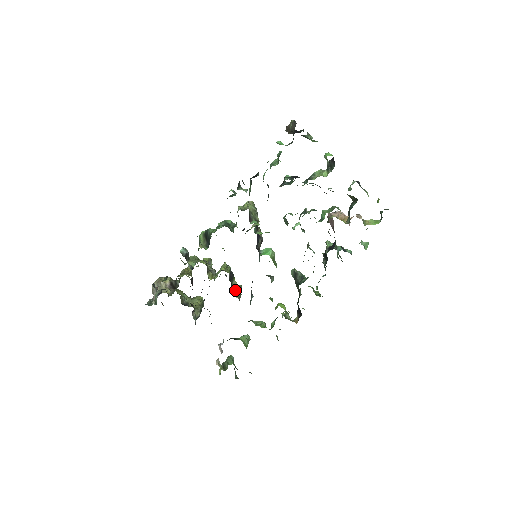
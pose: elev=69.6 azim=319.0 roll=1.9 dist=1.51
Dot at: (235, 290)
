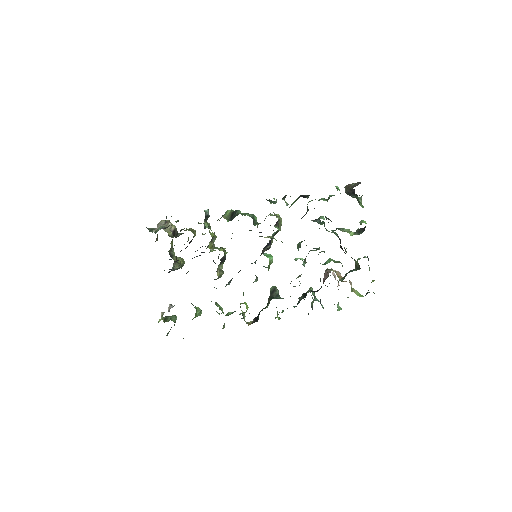
Dot at: occluded
